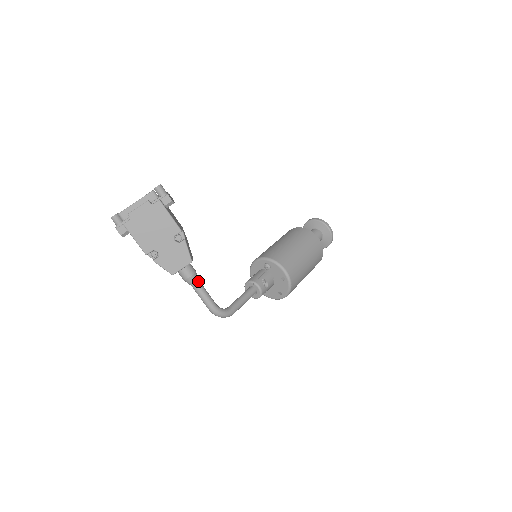
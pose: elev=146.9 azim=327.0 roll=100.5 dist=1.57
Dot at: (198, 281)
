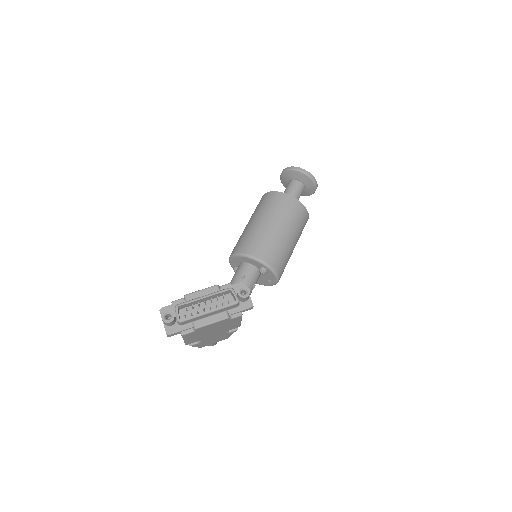
Dot at: occluded
